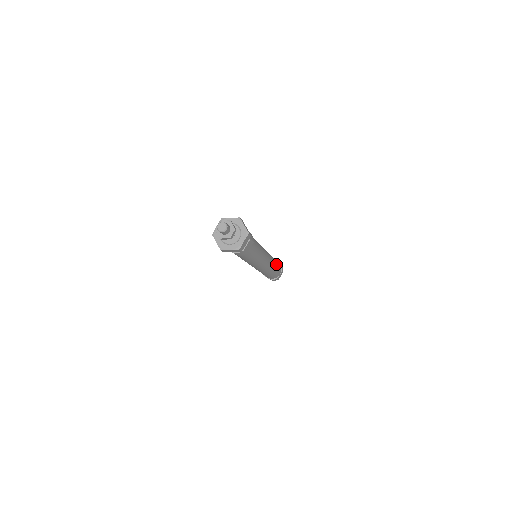
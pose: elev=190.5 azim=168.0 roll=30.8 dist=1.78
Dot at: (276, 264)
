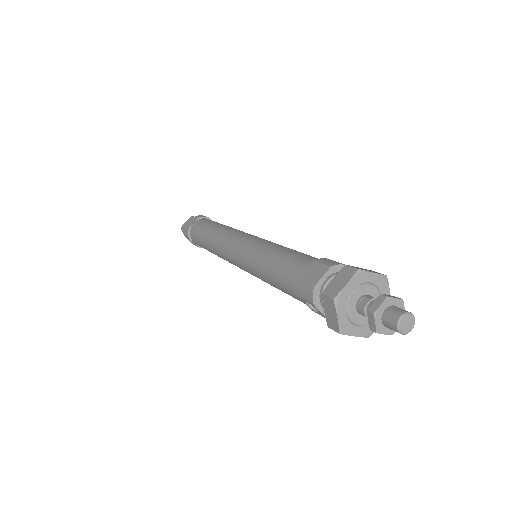
Dot at: occluded
